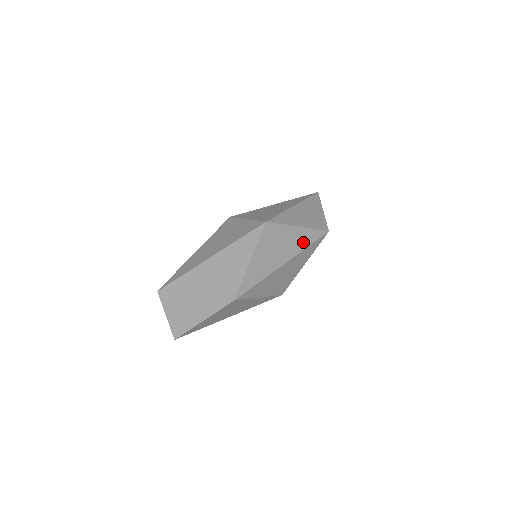
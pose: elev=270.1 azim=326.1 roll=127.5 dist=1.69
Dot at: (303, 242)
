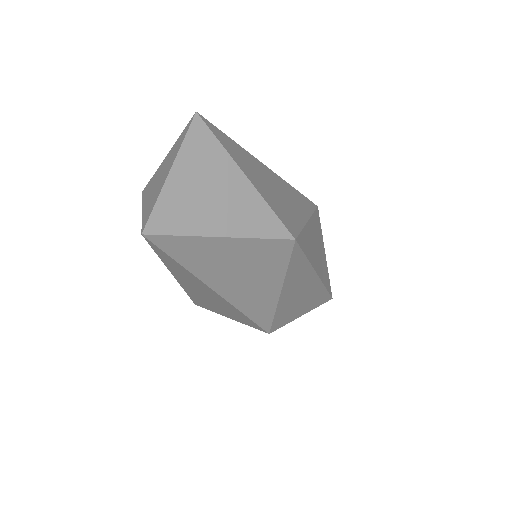
Dot at: (325, 277)
